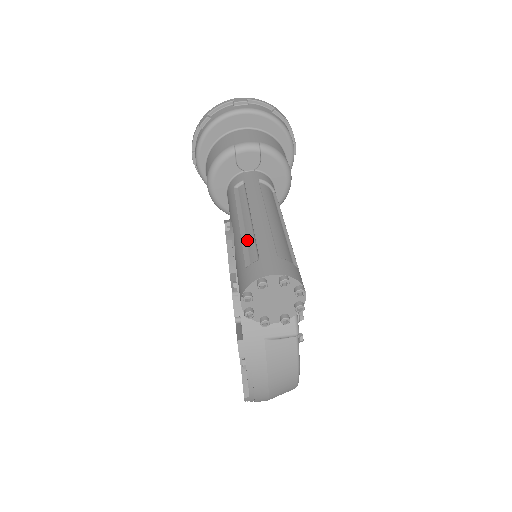
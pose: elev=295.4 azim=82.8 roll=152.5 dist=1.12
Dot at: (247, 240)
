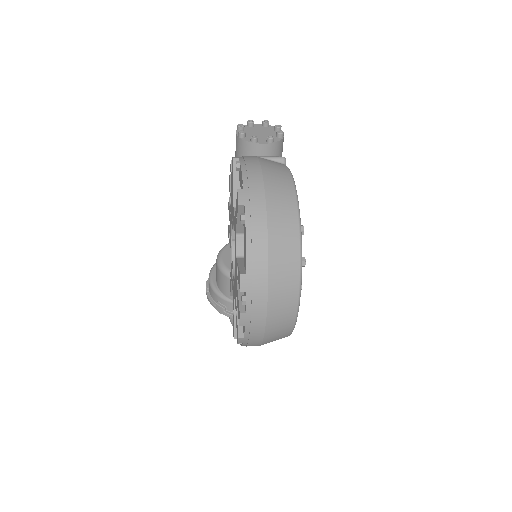
Dot at: occluded
